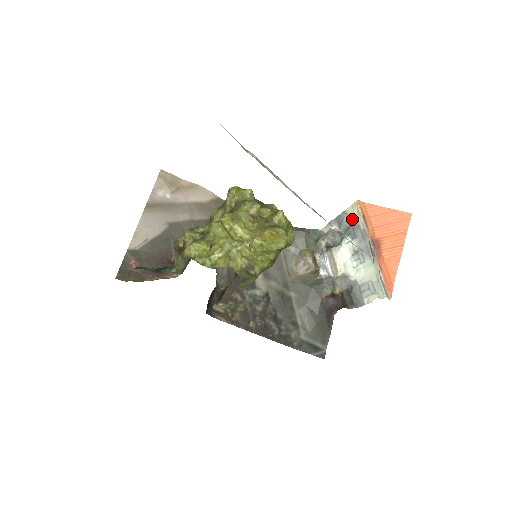
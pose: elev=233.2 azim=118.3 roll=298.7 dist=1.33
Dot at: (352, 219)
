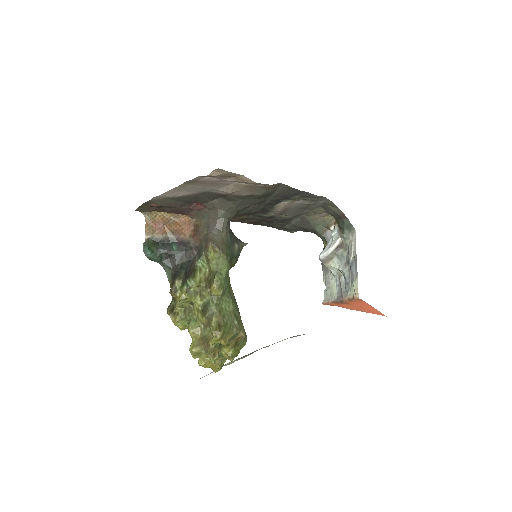
Dot at: (352, 284)
